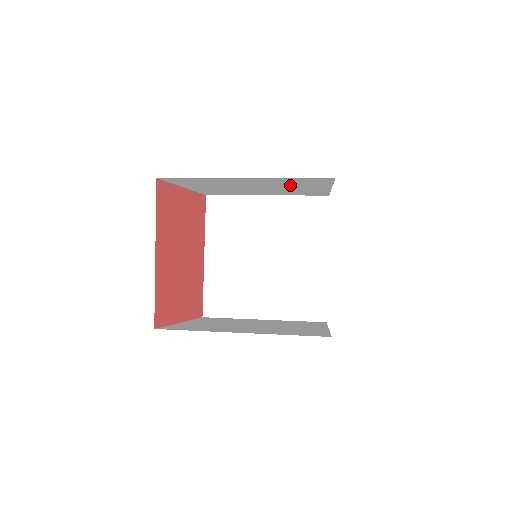
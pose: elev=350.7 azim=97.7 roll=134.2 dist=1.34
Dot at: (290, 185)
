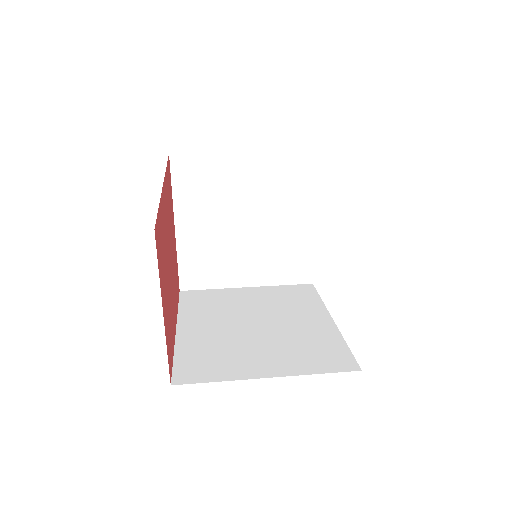
Dot at: occluded
